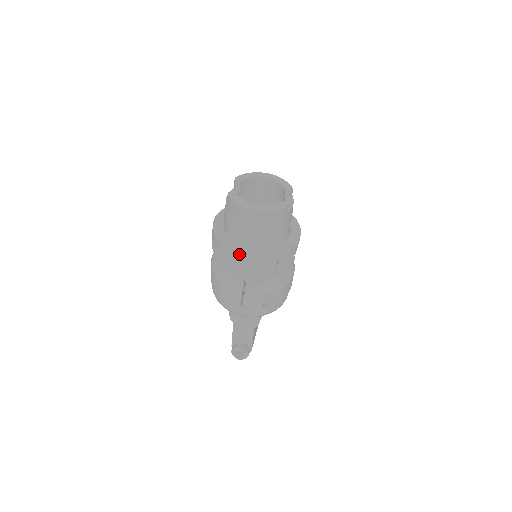
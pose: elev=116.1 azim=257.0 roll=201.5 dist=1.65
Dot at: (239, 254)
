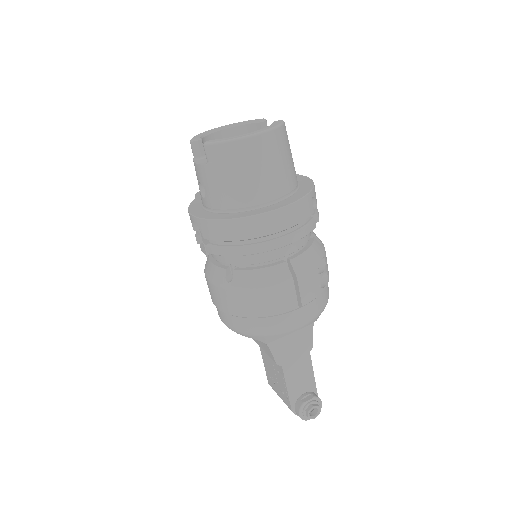
Dot at: (270, 212)
